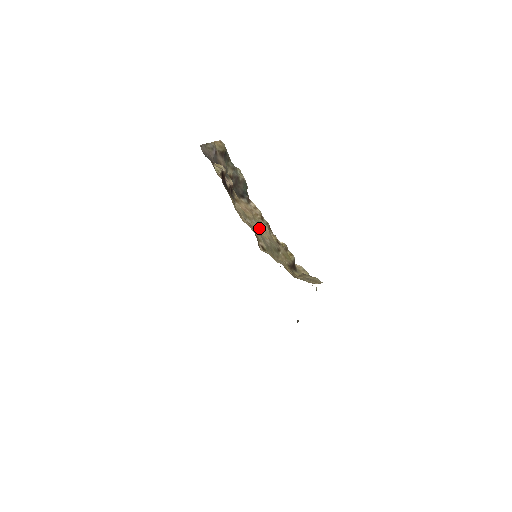
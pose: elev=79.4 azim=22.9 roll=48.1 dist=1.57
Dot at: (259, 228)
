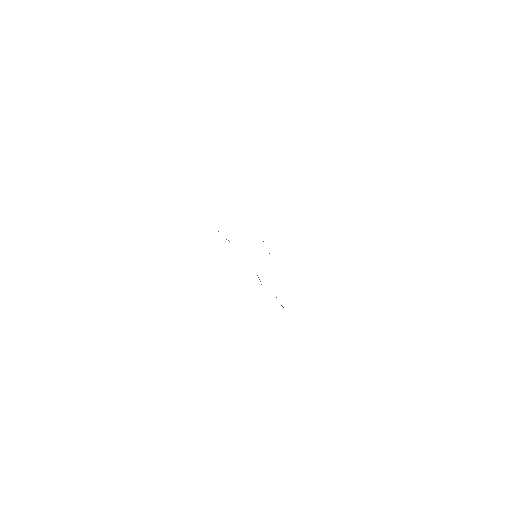
Dot at: occluded
